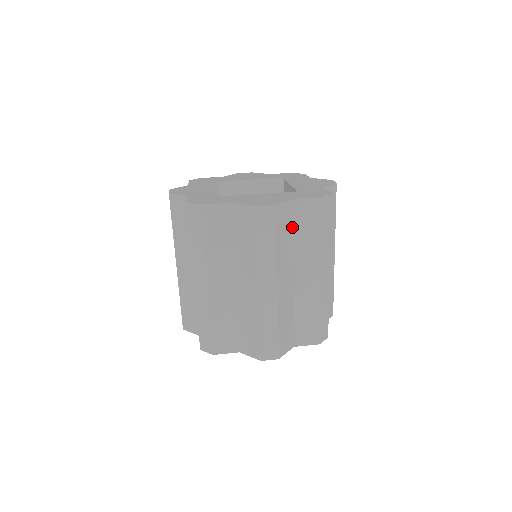
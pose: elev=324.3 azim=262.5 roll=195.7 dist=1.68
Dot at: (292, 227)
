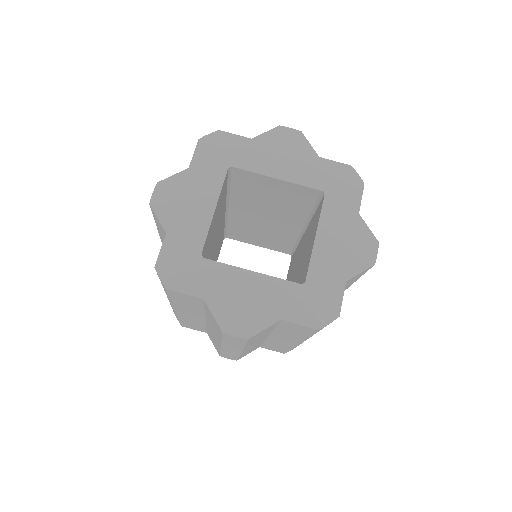
Dot at: (274, 327)
